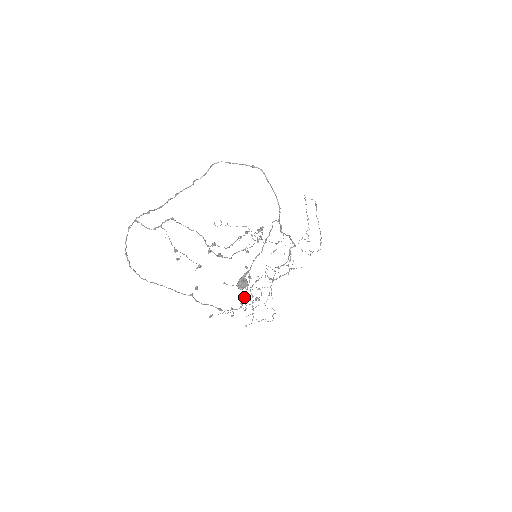
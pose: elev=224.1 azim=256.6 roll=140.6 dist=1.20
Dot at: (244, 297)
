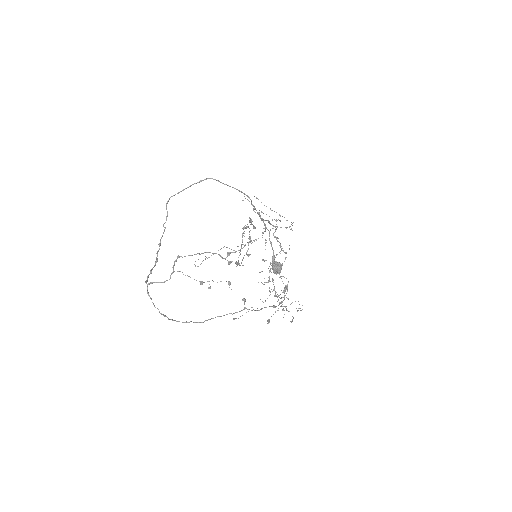
Dot at: (275, 295)
